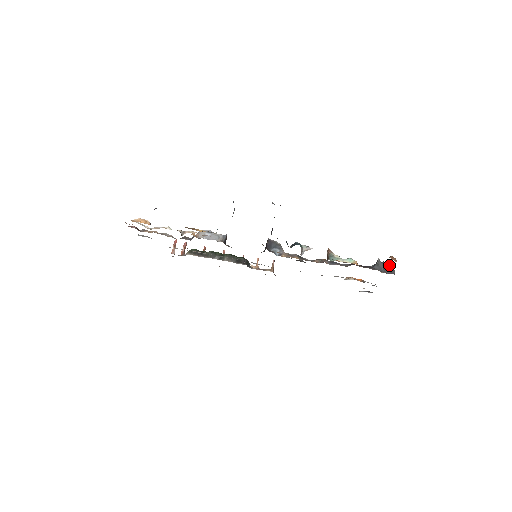
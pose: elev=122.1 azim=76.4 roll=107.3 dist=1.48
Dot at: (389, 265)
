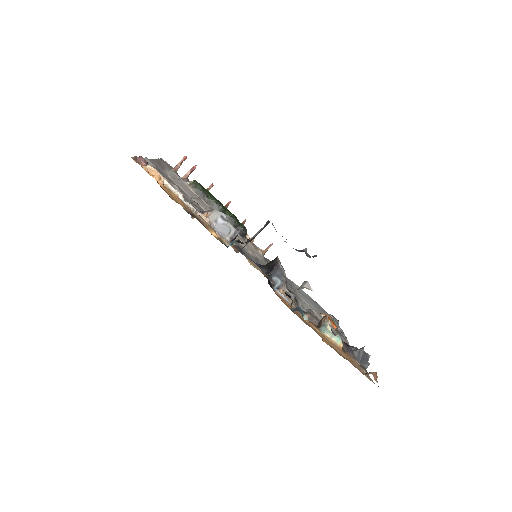
Dot at: (368, 357)
